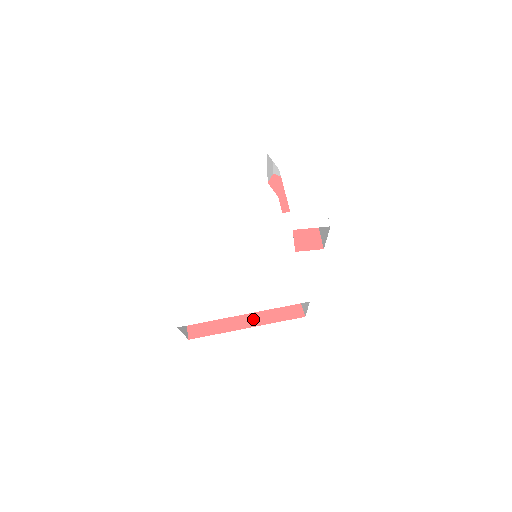
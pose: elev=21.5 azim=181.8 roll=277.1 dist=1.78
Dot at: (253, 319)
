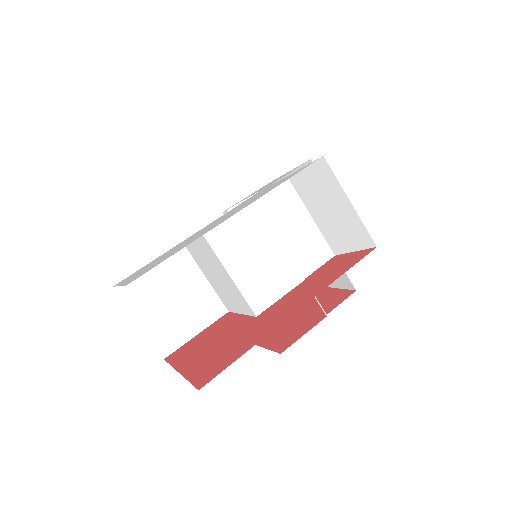
Dot at: (299, 302)
